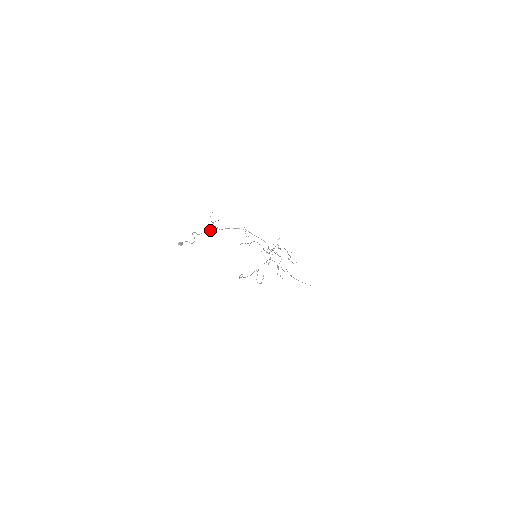
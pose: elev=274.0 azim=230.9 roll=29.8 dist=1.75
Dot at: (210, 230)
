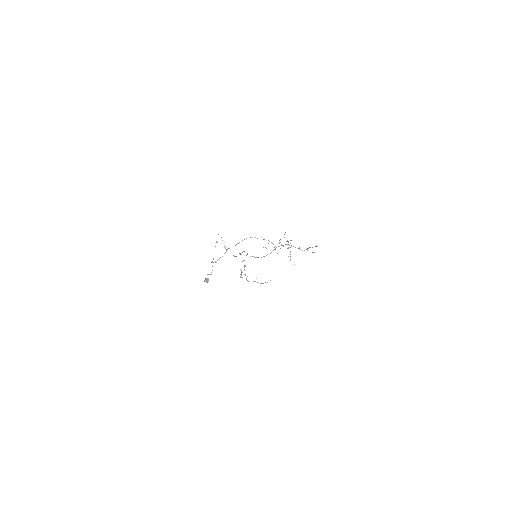
Dot at: occluded
